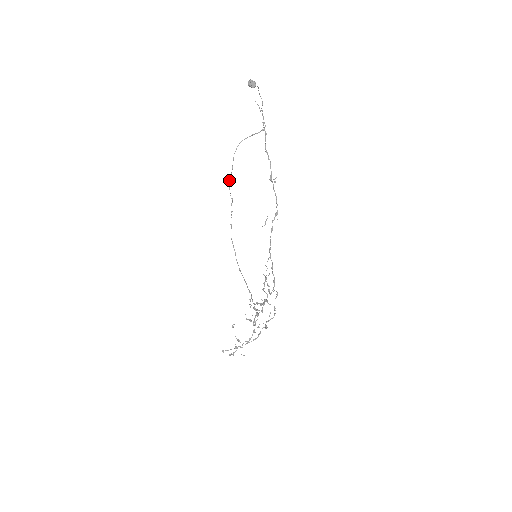
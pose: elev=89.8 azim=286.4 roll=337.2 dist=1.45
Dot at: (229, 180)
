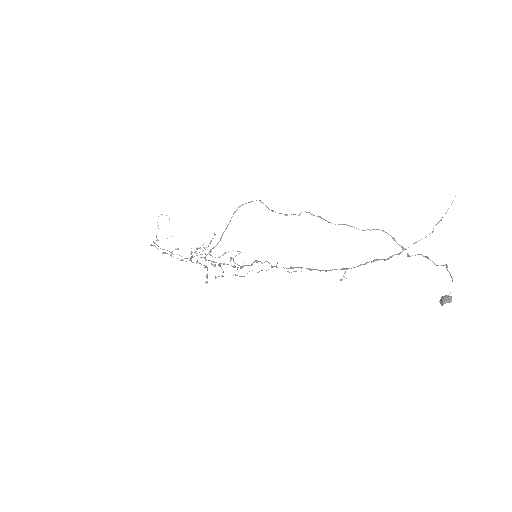
Dot at: (321, 217)
